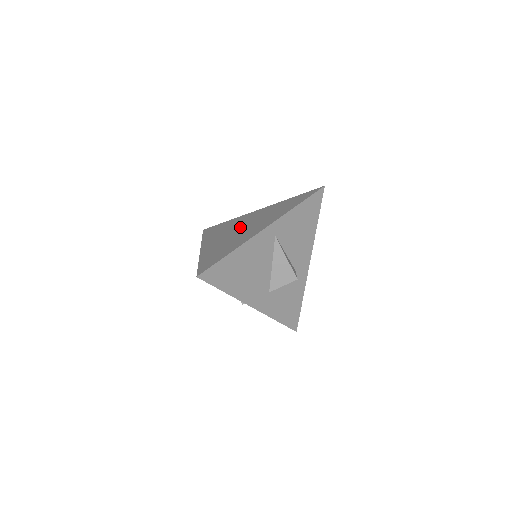
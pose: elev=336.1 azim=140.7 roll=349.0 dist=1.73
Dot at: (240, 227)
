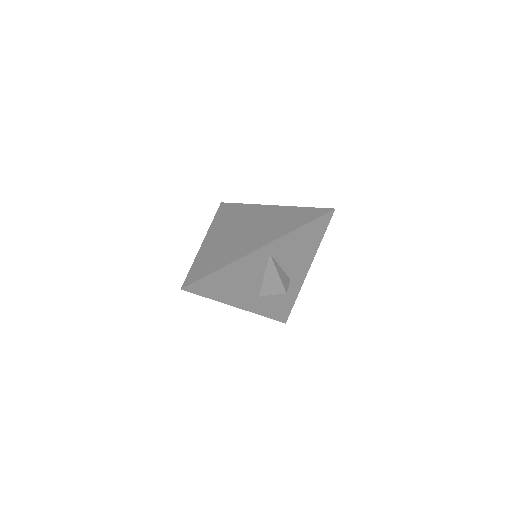
Dot at: (245, 227)
